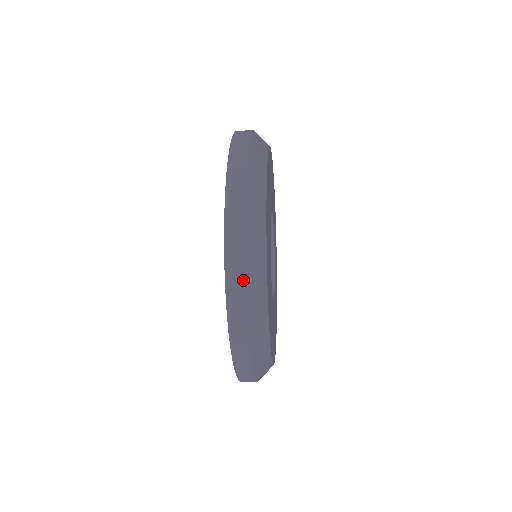
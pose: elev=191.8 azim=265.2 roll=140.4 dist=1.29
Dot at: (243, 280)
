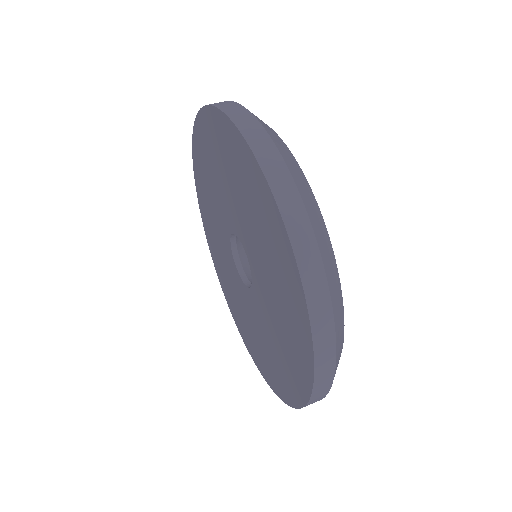
Dot at: occluded
